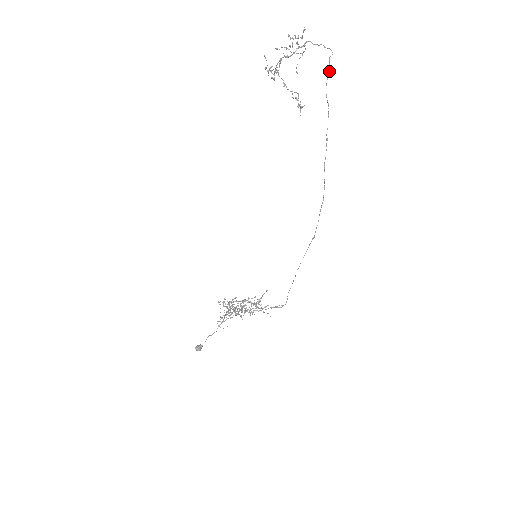
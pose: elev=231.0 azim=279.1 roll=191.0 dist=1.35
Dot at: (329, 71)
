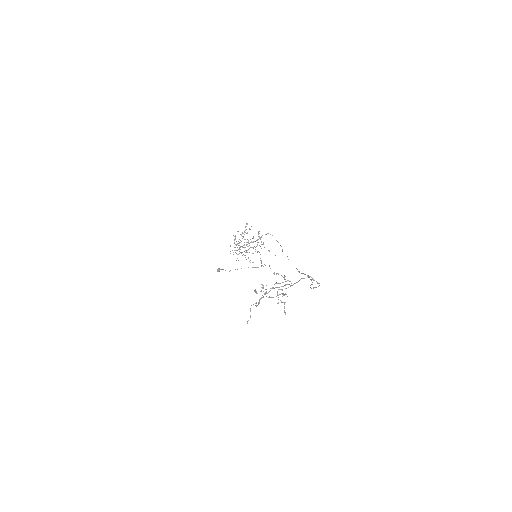
Dot at: occluded
